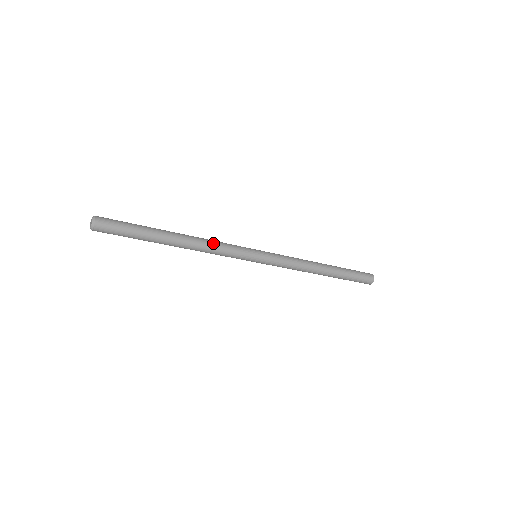
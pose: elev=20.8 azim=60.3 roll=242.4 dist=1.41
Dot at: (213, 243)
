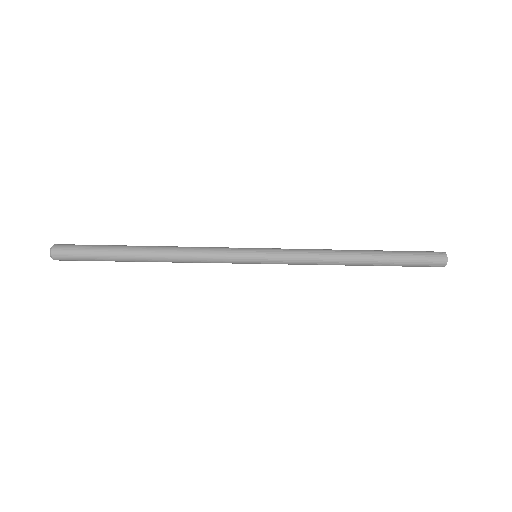
Dot at: (192, 256)
